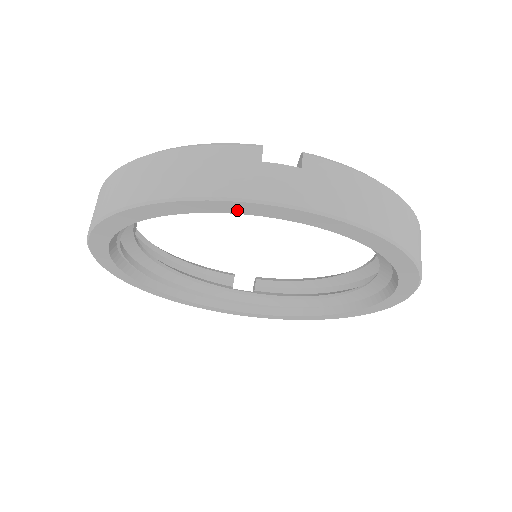
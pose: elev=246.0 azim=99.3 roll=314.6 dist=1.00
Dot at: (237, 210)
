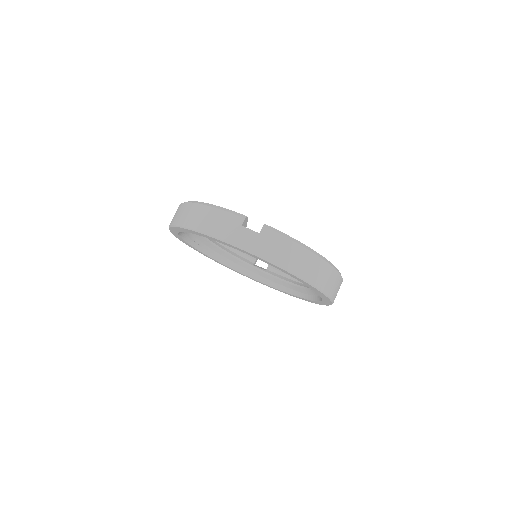
Dot at: (227, 244)
